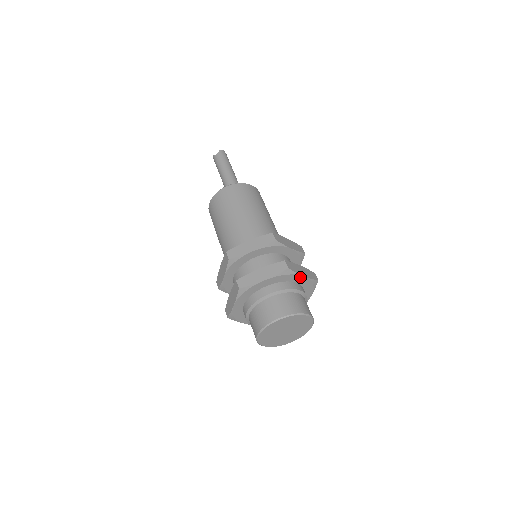
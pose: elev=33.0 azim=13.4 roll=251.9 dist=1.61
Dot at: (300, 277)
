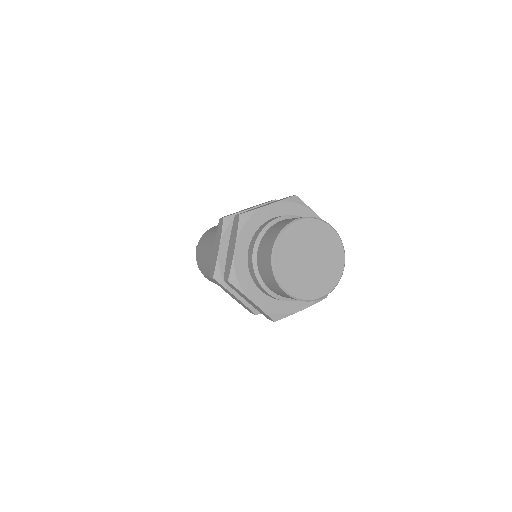
Dot at: (266, 210)
